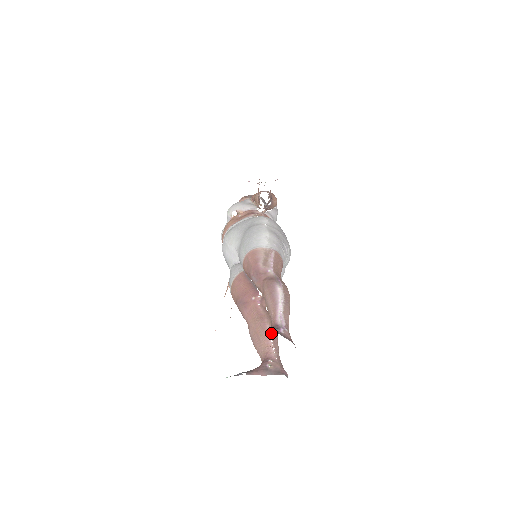
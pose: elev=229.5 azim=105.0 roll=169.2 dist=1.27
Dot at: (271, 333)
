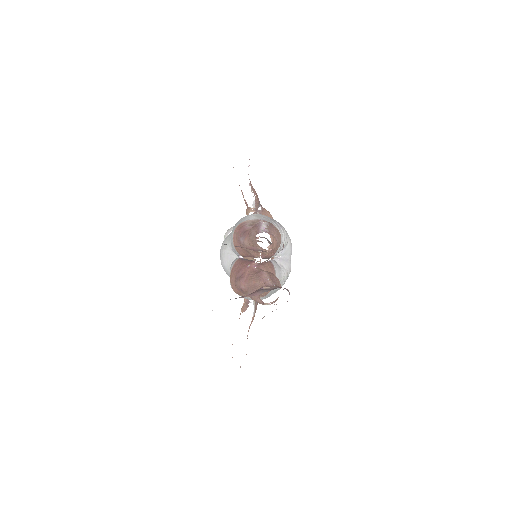
Dot at: (268, 275)
